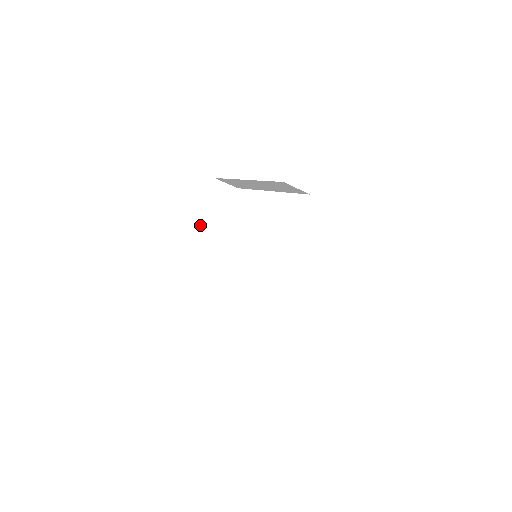
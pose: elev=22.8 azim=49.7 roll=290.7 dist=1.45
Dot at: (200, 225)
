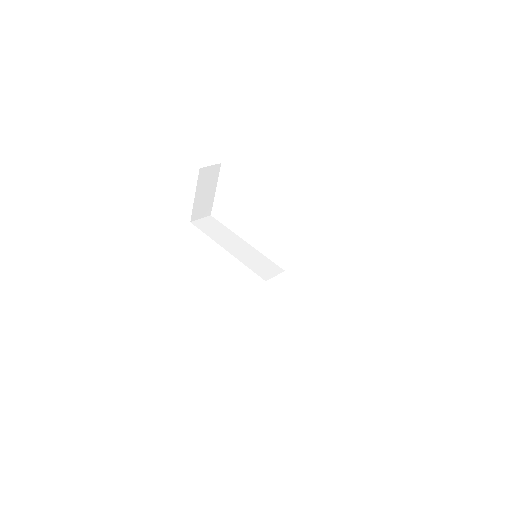
Dot at: (193, 210)
